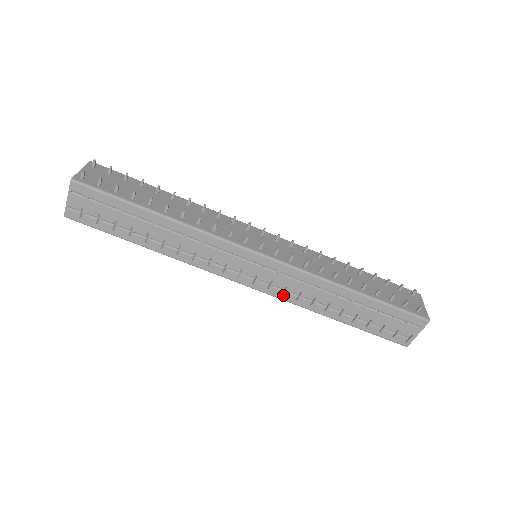
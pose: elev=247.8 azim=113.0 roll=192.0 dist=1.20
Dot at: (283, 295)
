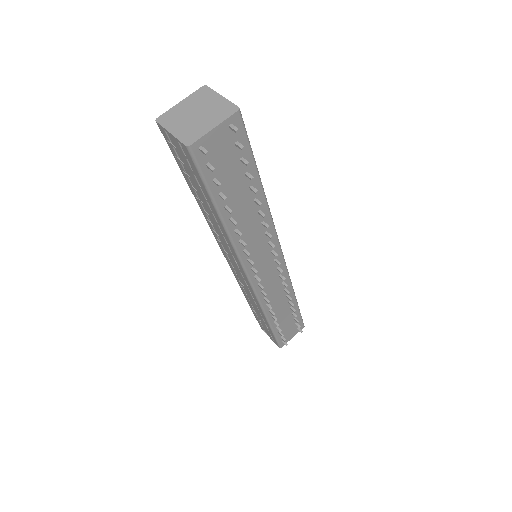
Dot at: (238, 279)
